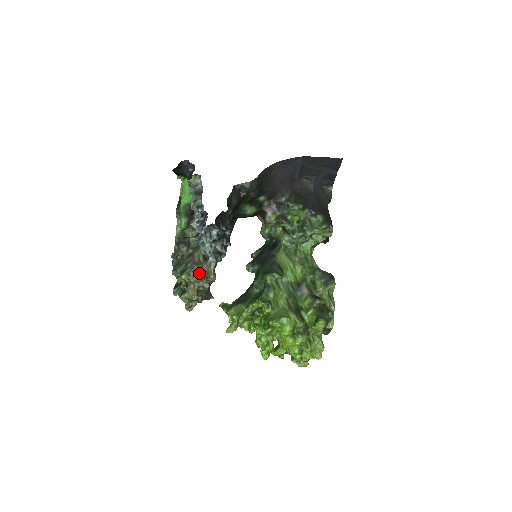
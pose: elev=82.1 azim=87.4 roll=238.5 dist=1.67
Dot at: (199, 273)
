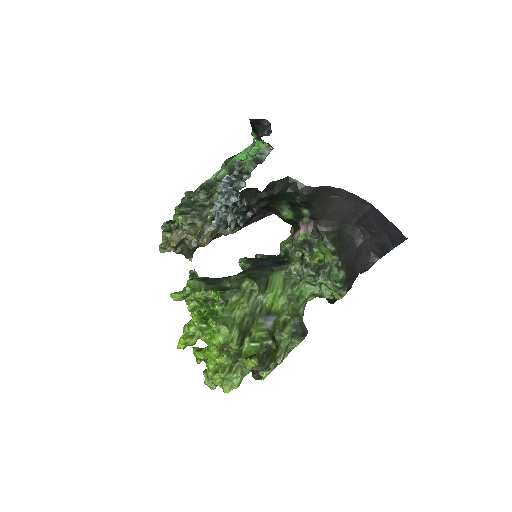
Dot at: (195, 226)
